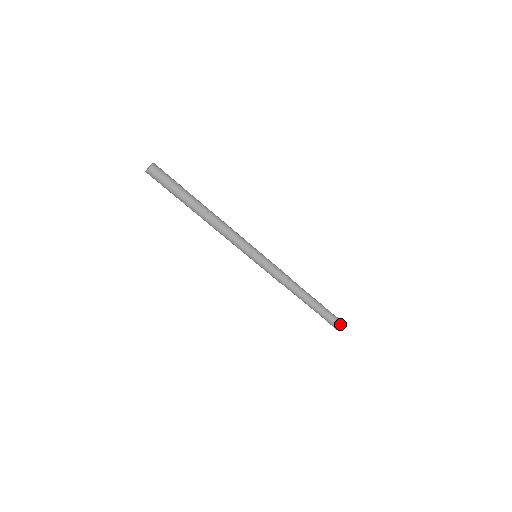
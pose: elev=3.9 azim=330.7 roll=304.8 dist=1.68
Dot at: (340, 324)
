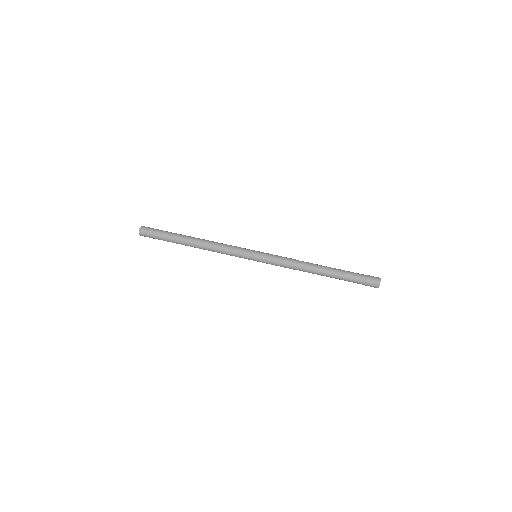
Dot at: (374, 282)
